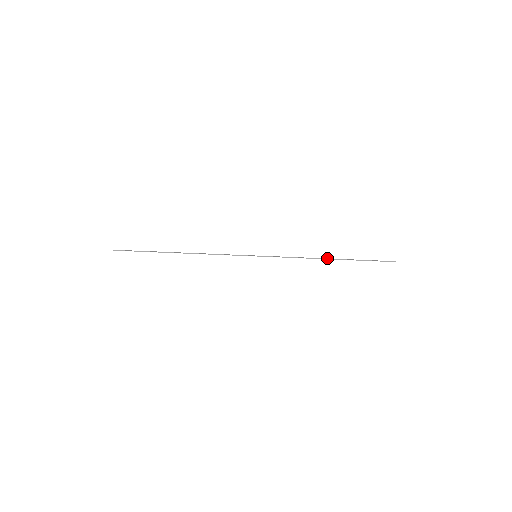
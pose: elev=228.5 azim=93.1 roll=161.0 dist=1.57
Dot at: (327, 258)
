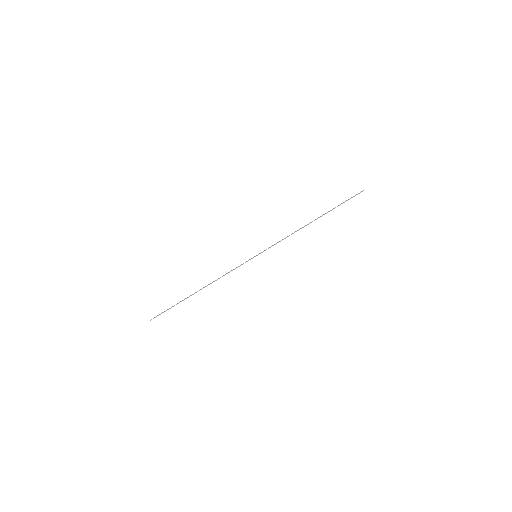
Dot at: occluded
